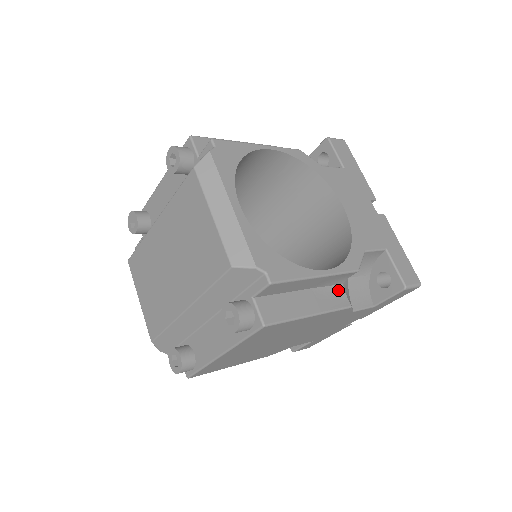
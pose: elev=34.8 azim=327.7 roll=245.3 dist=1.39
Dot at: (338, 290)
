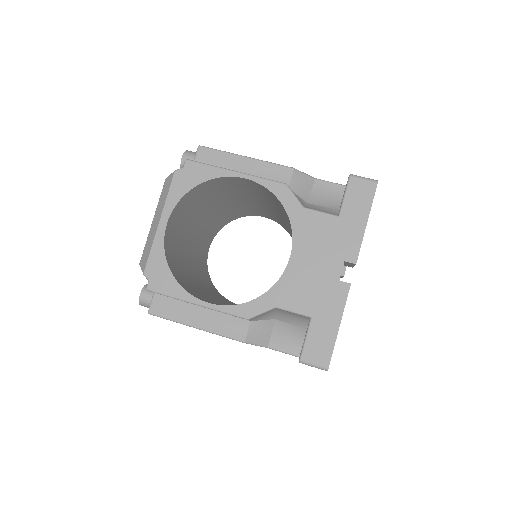
Dot at: (241, 323)
